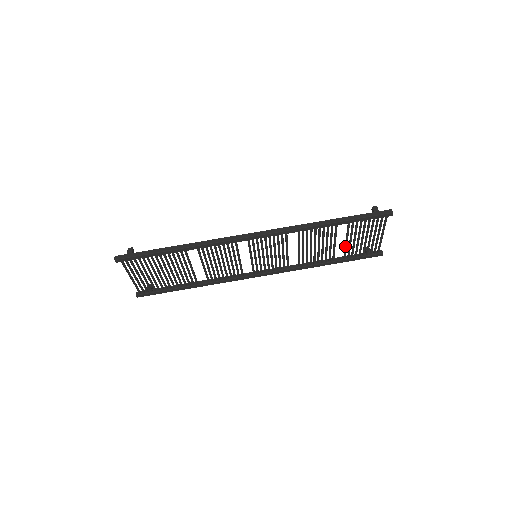
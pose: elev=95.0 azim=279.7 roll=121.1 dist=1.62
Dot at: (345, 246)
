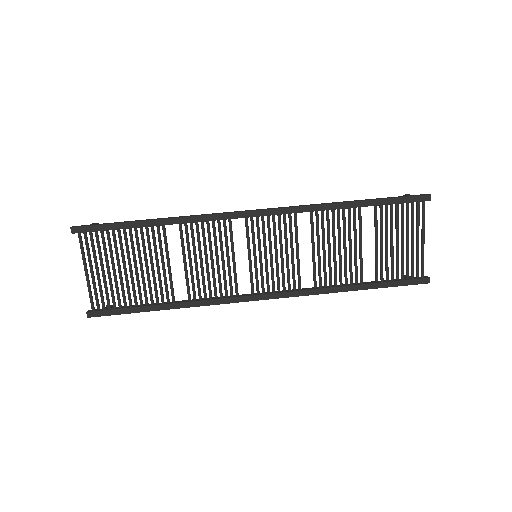
Dot at: (375, 255)
